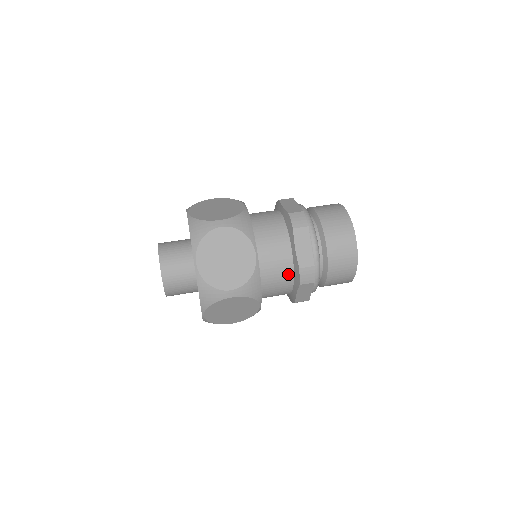
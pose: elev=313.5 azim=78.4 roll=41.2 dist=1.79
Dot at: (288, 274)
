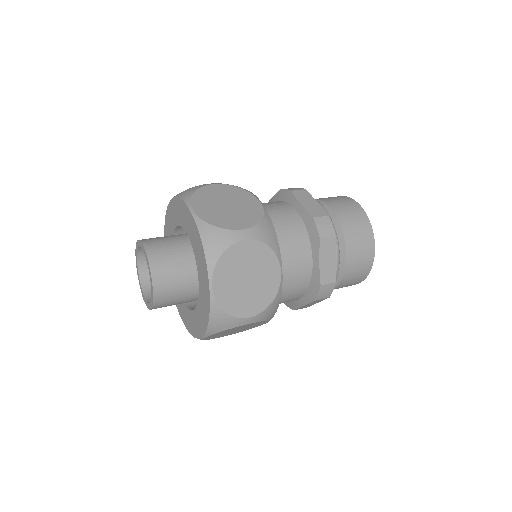
Dot at: (303, 288)
